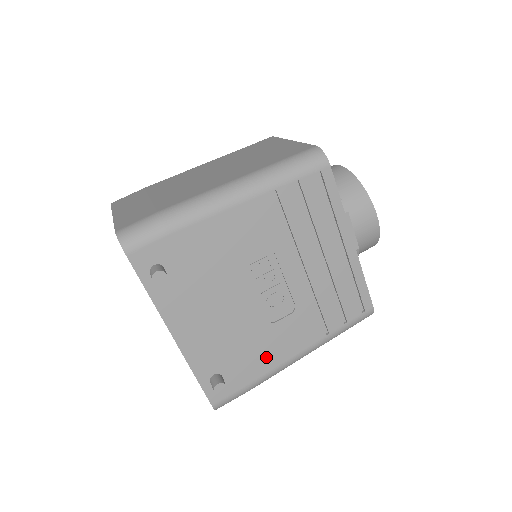
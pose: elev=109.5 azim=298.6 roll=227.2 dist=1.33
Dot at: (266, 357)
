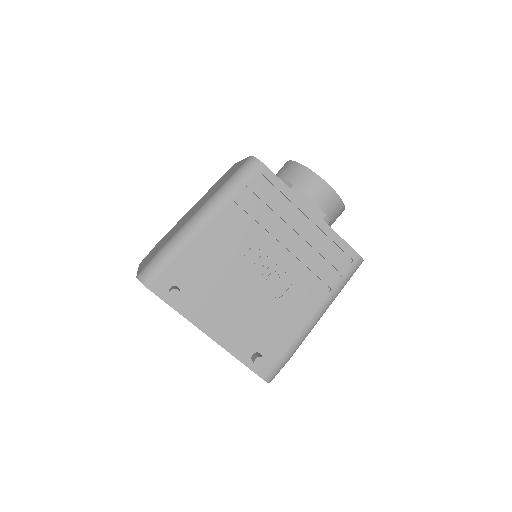
Dot at: (288, 326)
